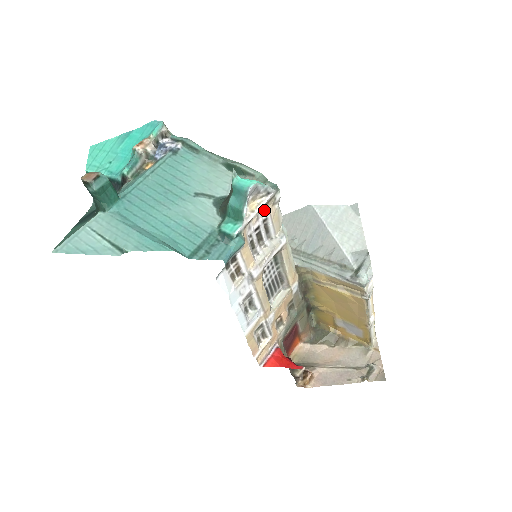
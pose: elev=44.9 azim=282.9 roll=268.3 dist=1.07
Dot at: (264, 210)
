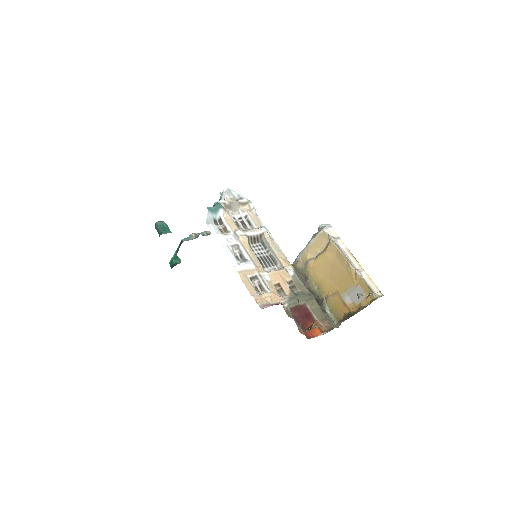
Dot at: (243, 210)
